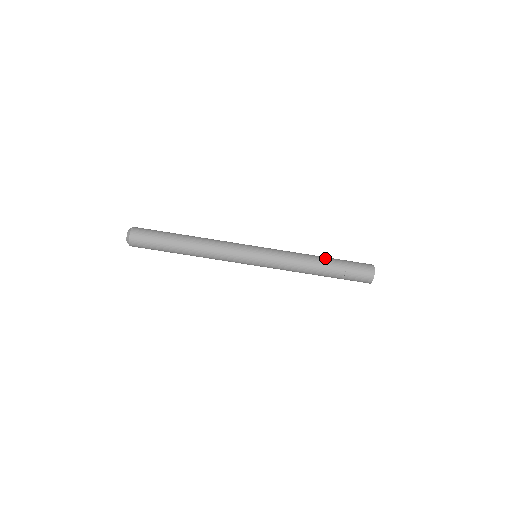
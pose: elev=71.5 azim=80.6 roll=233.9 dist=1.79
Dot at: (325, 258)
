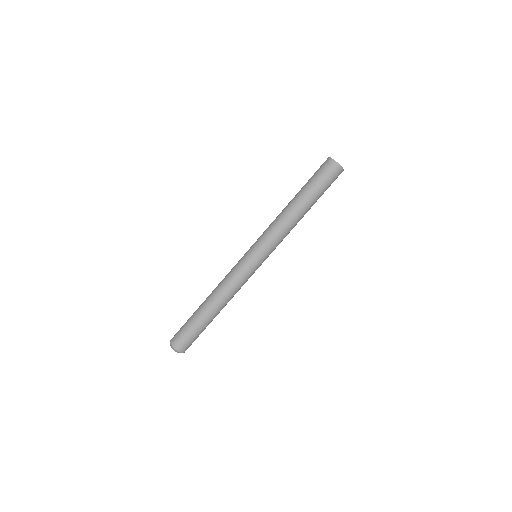
Dot at: occluded
